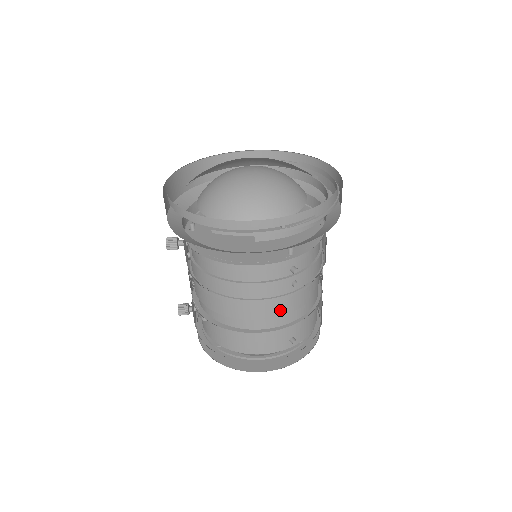
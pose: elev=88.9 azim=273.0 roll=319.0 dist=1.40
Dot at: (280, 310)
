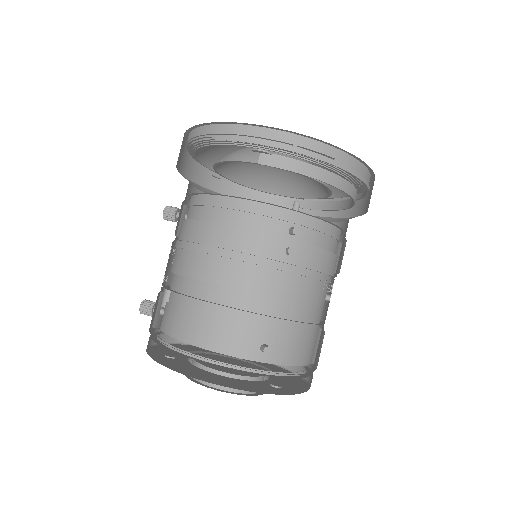
Dot at: (261, 284)
